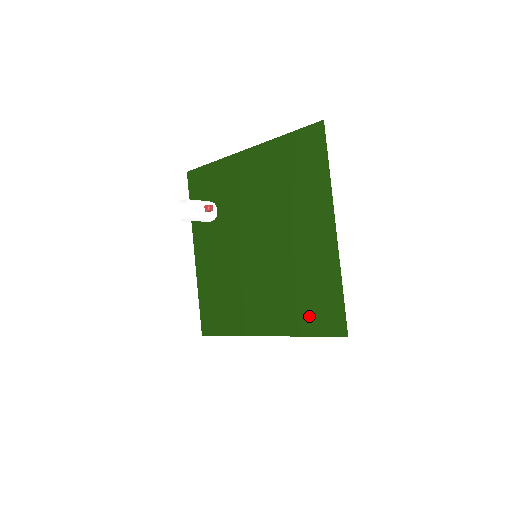
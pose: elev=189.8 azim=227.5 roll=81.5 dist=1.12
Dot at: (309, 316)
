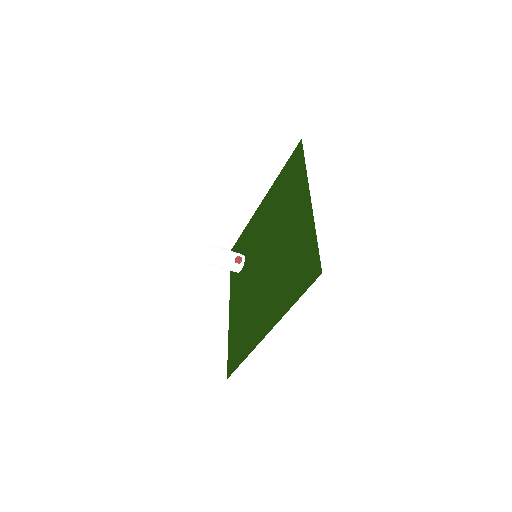
Dot at: (296, 283)
